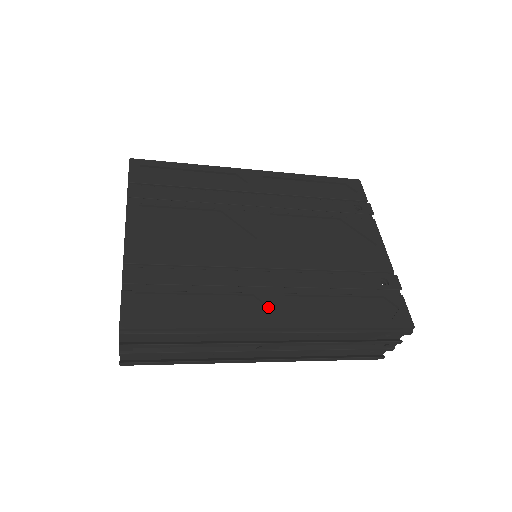
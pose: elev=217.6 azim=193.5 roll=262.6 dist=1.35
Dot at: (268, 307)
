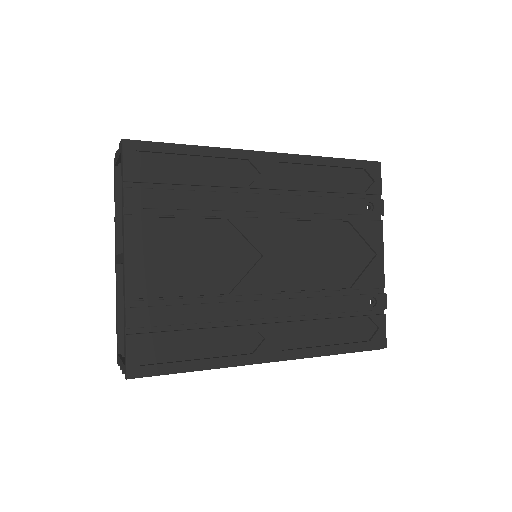
Dot at: (264, 340)
